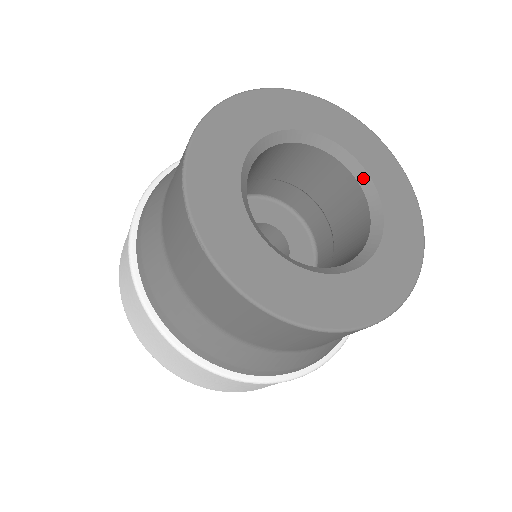
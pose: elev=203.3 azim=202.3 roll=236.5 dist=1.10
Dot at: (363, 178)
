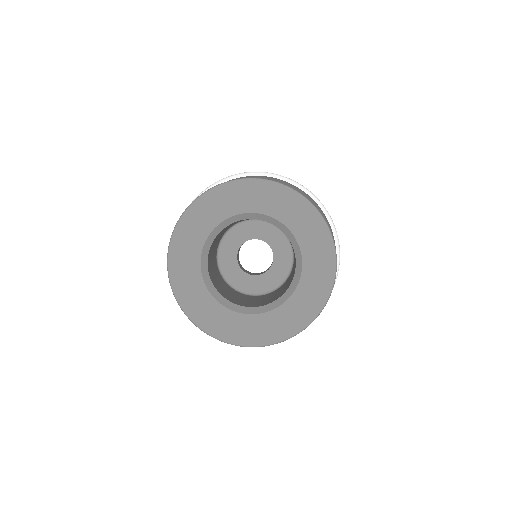
Dot at: (287, 232)
